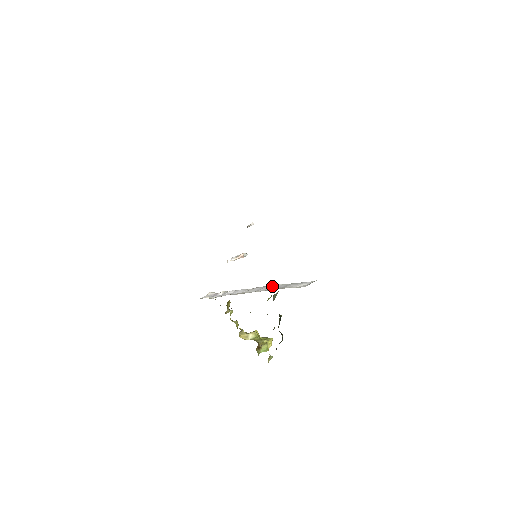
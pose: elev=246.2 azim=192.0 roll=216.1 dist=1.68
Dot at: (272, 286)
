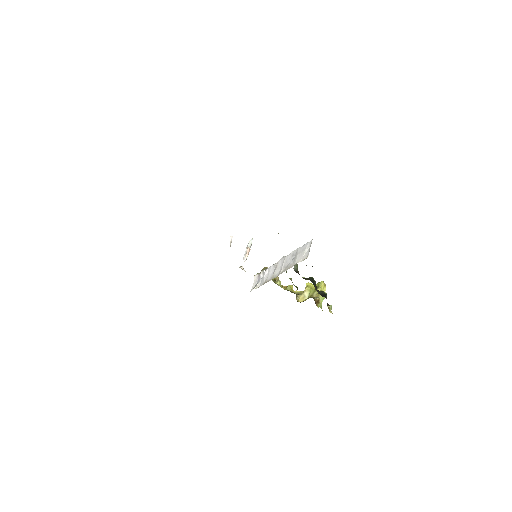
Dot at: (288, 257)
